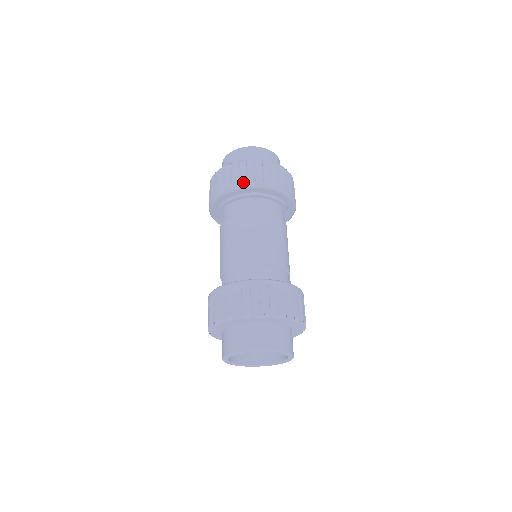
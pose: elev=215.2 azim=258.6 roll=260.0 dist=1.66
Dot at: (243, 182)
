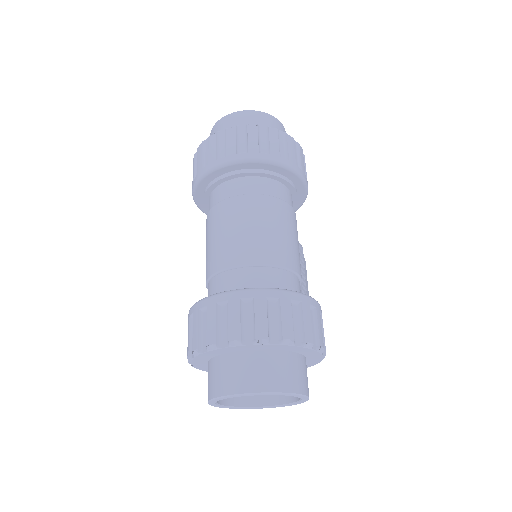
Dot at: (231, 155)
